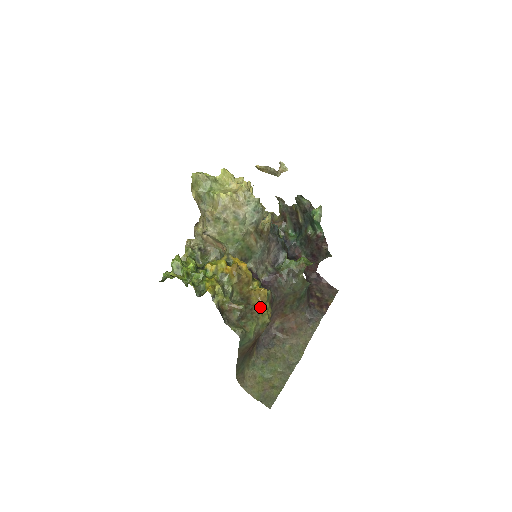
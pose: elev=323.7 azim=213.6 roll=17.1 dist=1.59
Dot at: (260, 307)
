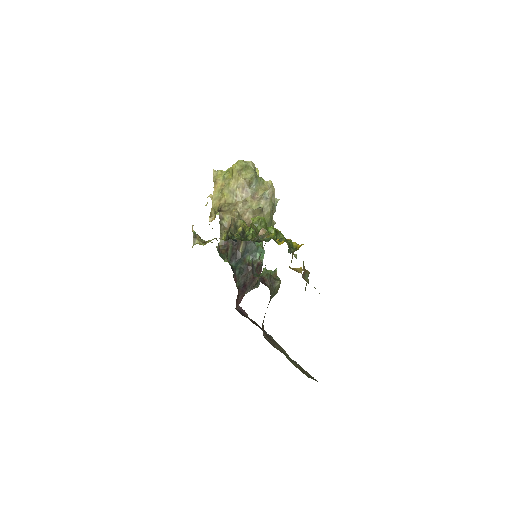
Dot at: occluded
